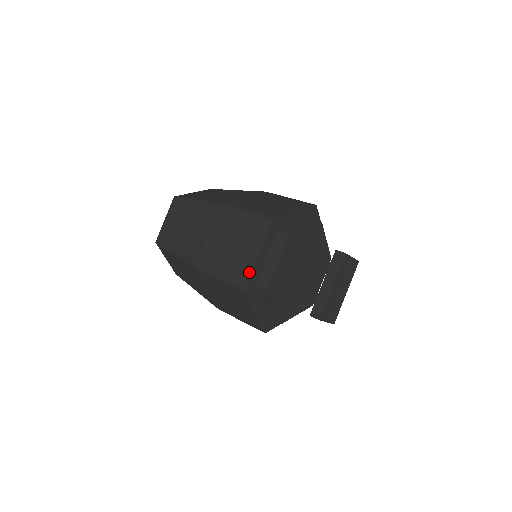
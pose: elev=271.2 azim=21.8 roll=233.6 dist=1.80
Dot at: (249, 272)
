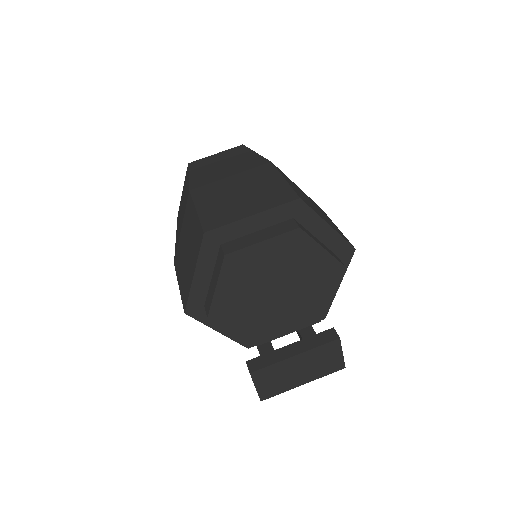
Dot at: (227, 222)
